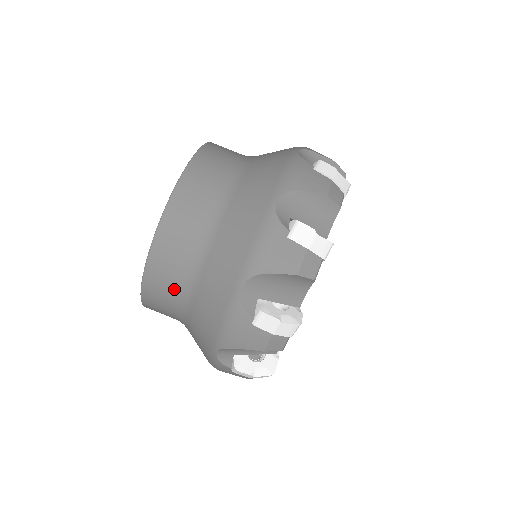
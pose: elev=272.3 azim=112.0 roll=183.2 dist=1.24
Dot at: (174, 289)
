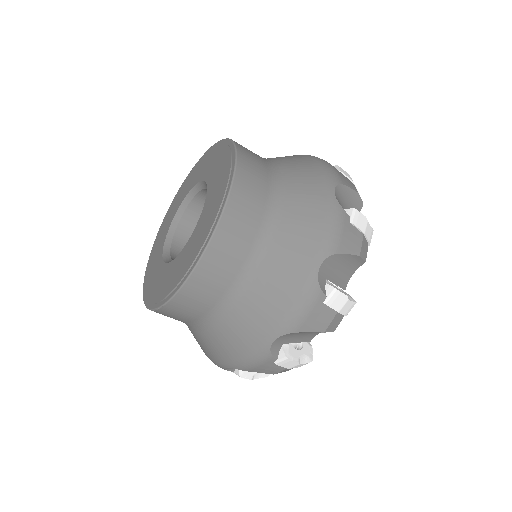
Dot at: occluded
